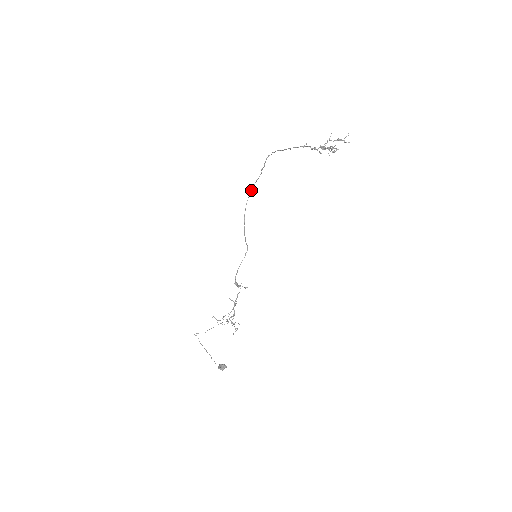
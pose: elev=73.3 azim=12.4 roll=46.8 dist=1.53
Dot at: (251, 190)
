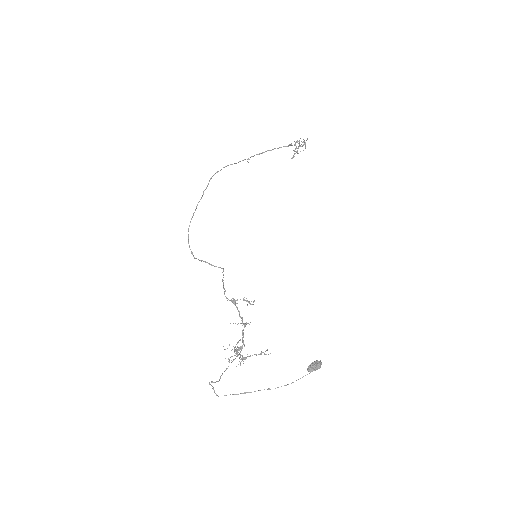
Dot at: (193, 214)
